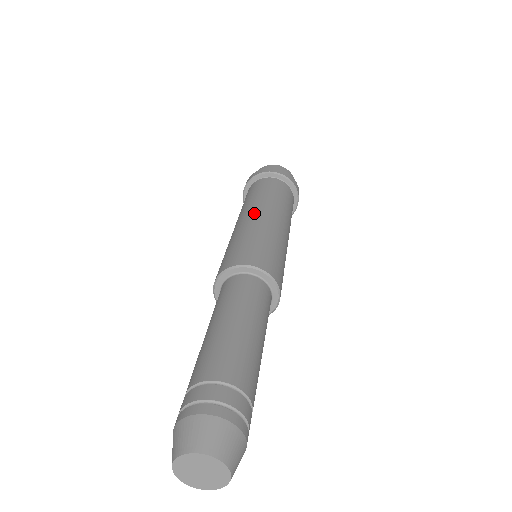
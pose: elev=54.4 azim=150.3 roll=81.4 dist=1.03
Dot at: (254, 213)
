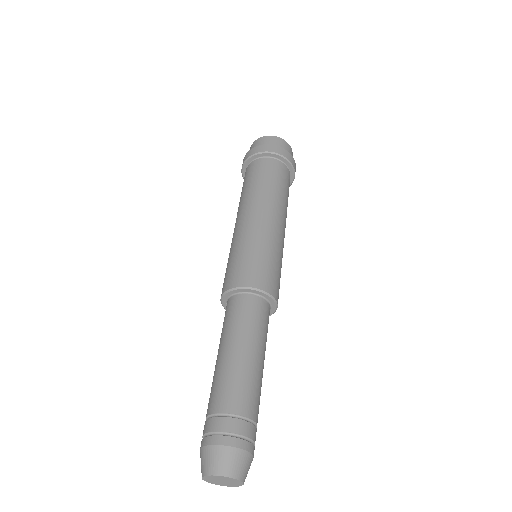
Dot at: (271, 217)
